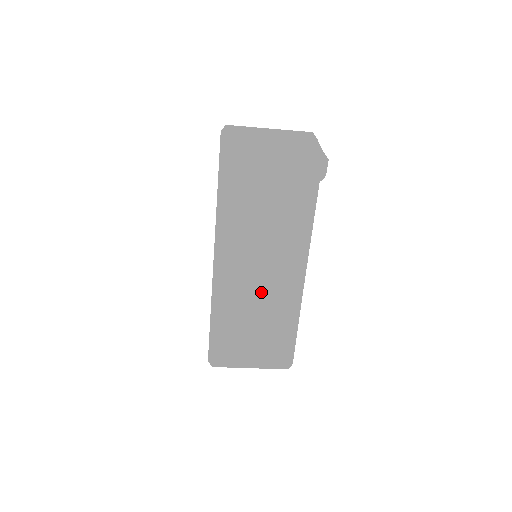
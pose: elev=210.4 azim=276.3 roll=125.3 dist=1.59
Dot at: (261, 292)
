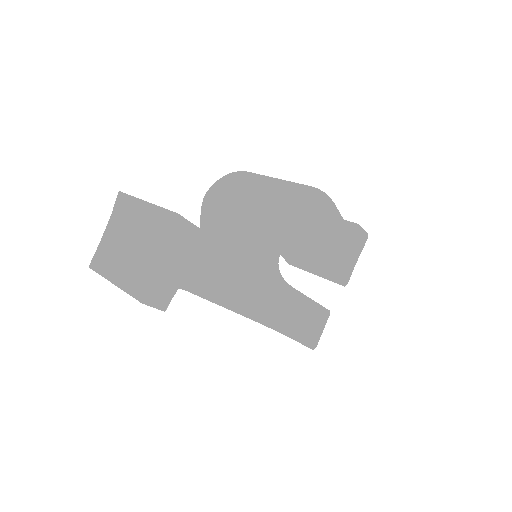
Dot at: occluded
